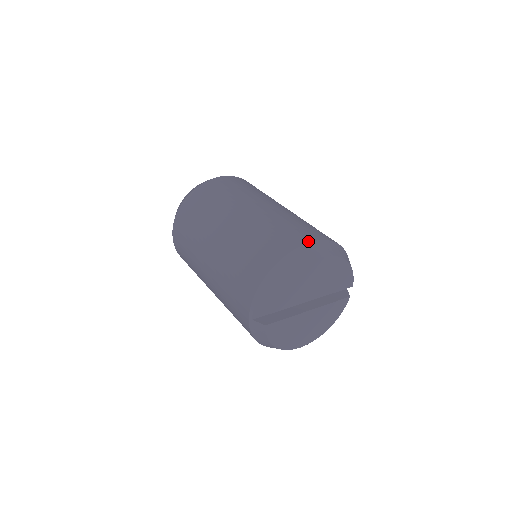
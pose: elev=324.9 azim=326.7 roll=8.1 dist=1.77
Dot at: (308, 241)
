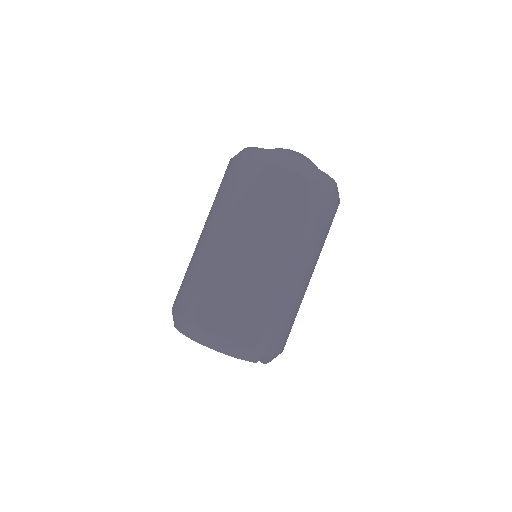
Dot at: (184, 317)
